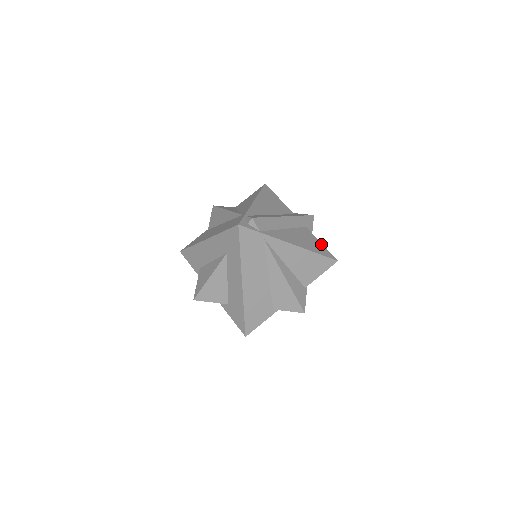
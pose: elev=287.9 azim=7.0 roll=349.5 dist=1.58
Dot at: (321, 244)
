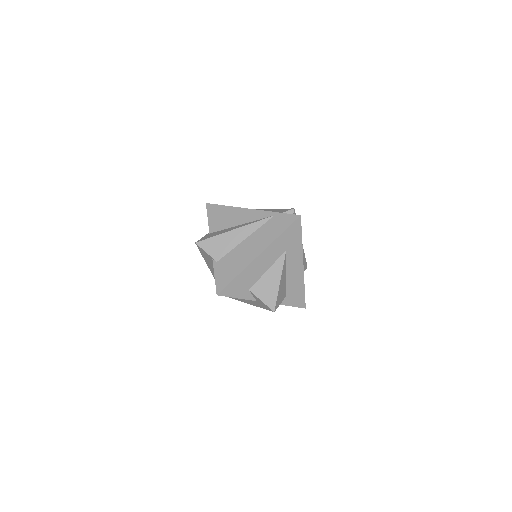
Dot at: occluded
